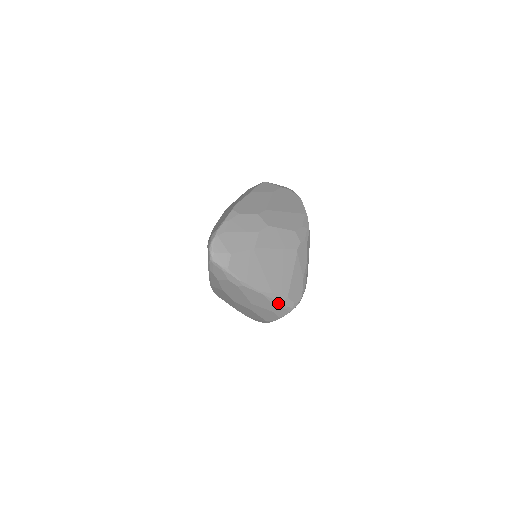
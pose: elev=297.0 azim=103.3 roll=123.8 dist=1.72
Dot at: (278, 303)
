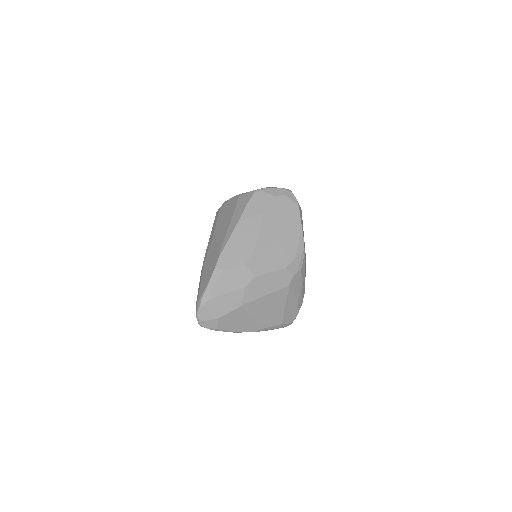
Dot at: (273, 329)
